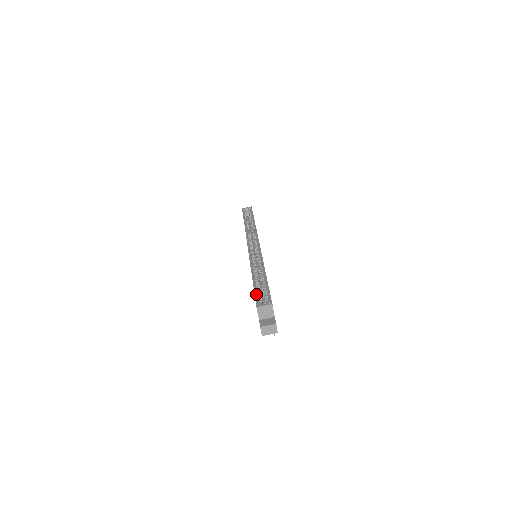
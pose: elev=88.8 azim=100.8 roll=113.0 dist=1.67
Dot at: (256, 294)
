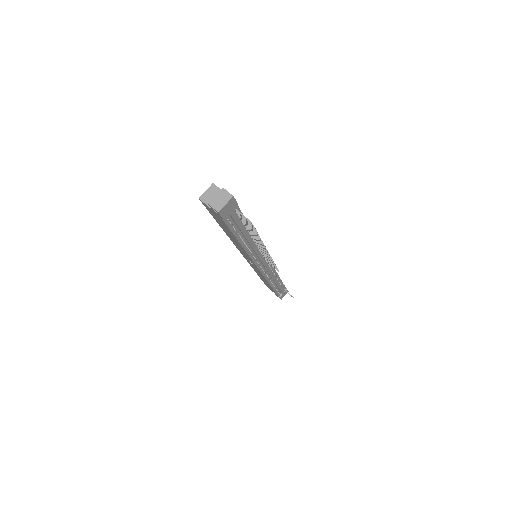
Dot at: occluded
